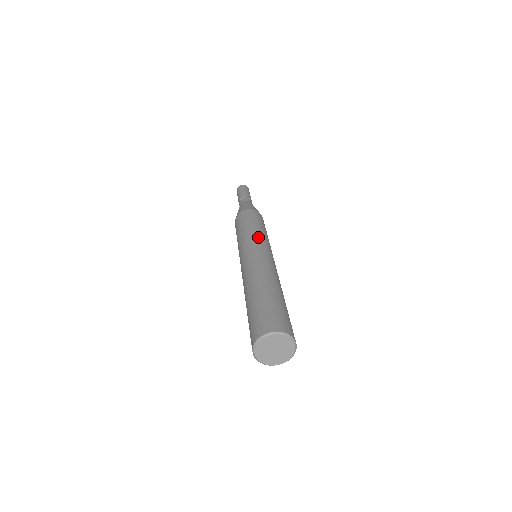
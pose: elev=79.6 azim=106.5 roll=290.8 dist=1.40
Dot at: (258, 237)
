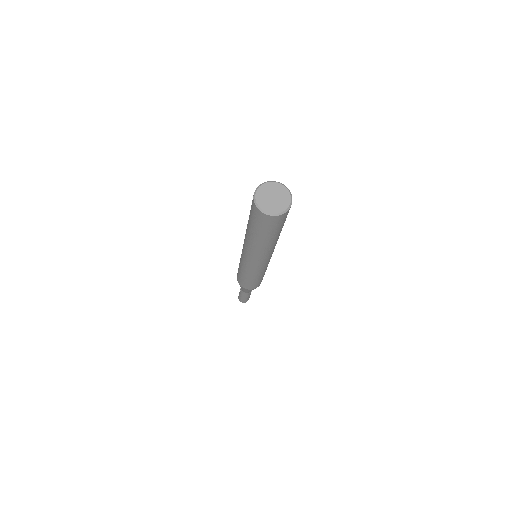
Dot at: occluded
